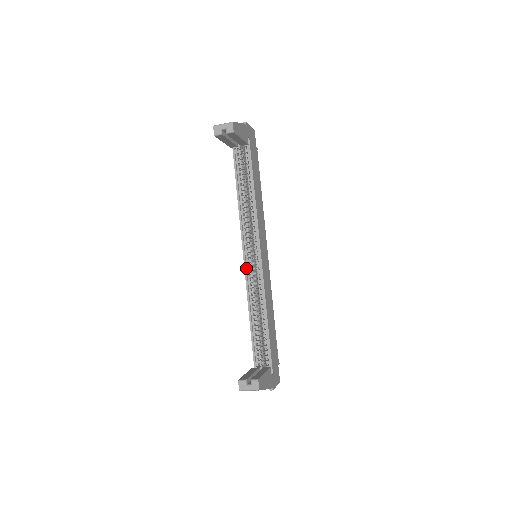
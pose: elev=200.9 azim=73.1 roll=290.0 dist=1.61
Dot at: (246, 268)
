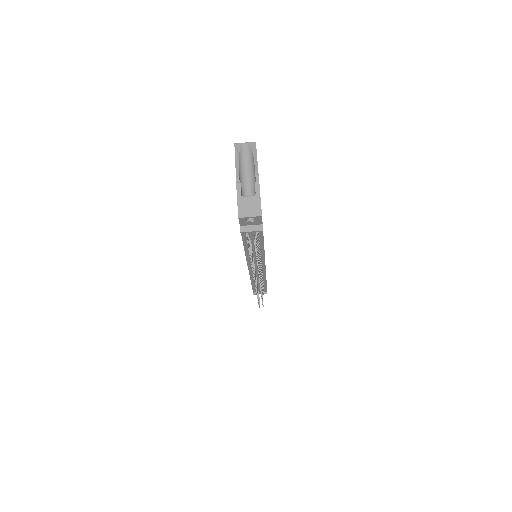
Dot at: occluded
